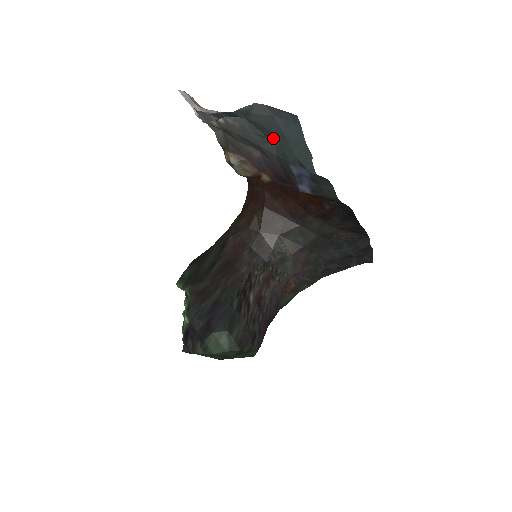
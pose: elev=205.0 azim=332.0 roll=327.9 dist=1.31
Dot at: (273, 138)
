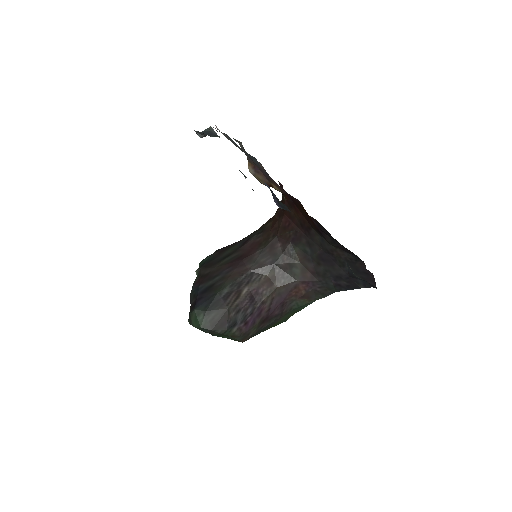
Dot at: occluded
